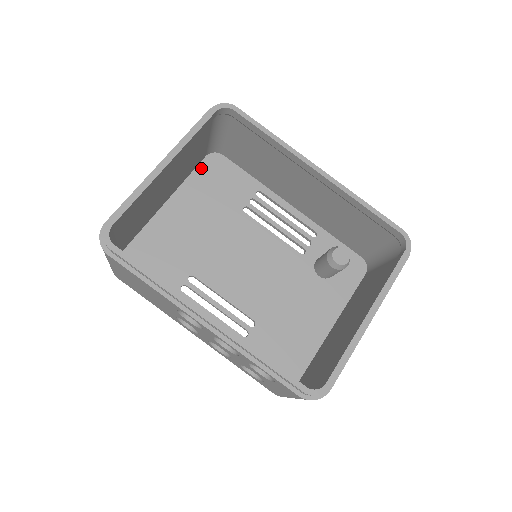
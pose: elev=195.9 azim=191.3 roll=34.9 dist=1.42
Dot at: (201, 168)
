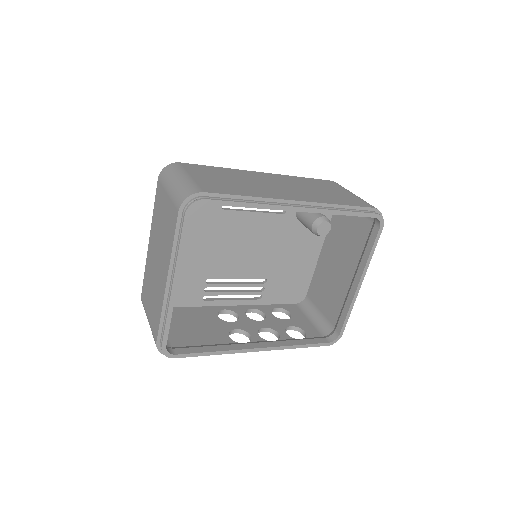
Dot at: occluded
